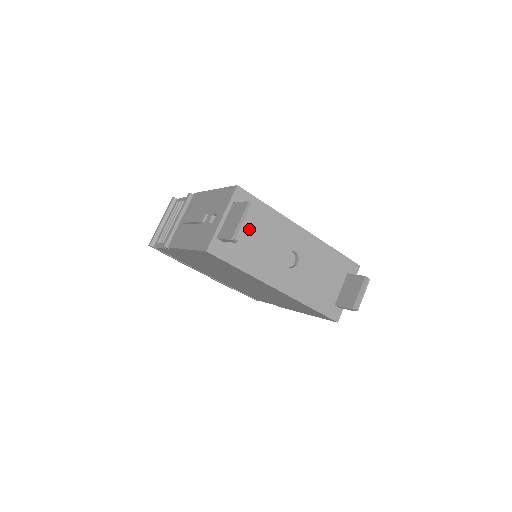
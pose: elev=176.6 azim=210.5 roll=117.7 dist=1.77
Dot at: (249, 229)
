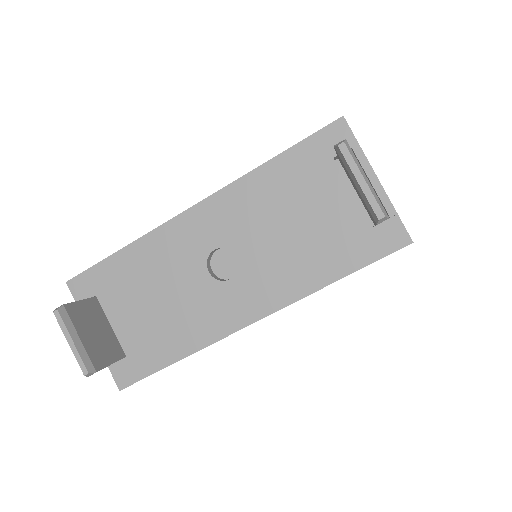
Dot at: (131, 306)
